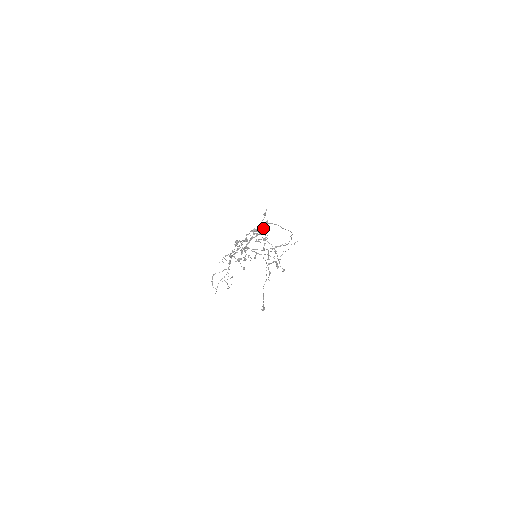
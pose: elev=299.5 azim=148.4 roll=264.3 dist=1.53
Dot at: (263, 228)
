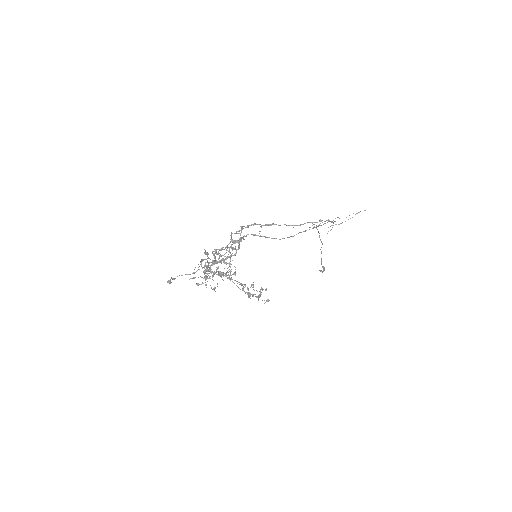
Dot at: occluded
